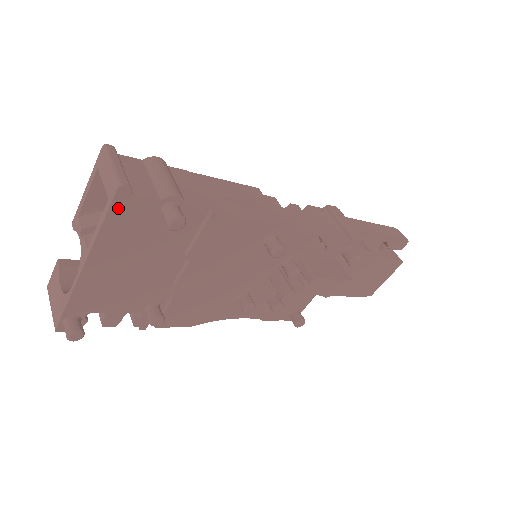
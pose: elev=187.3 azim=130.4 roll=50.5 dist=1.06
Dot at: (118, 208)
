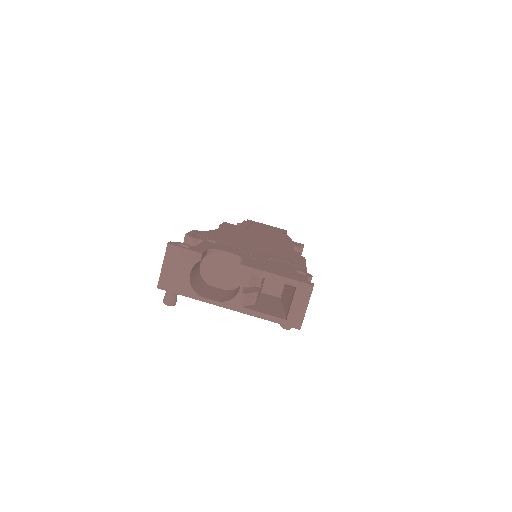
Dot at: (283, 323)
